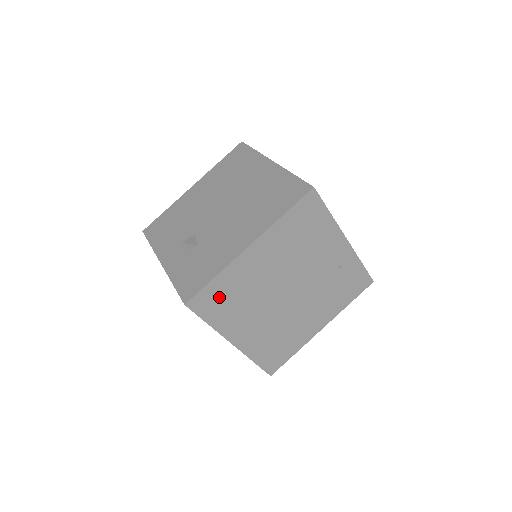
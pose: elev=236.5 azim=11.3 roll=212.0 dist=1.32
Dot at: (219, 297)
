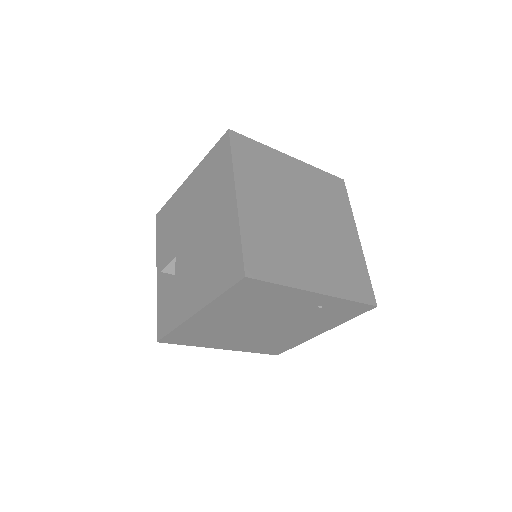
Dot at: (187, 336)
